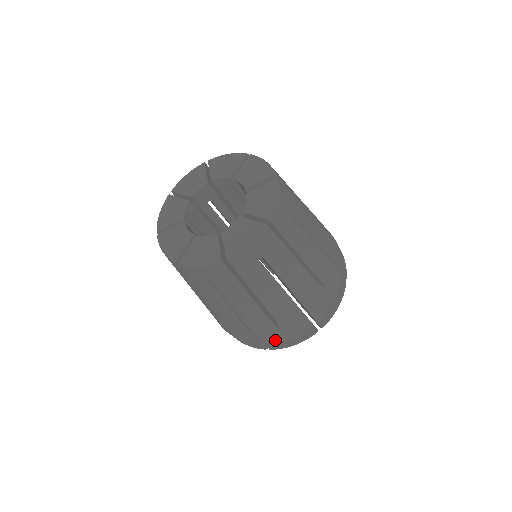
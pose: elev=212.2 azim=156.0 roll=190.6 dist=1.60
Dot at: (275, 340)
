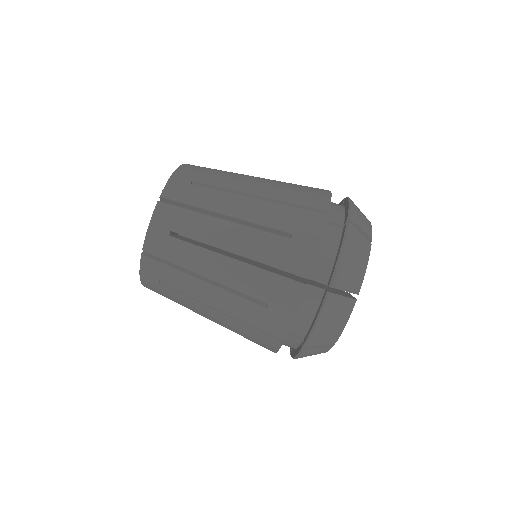
Dot at: (324, 200)
